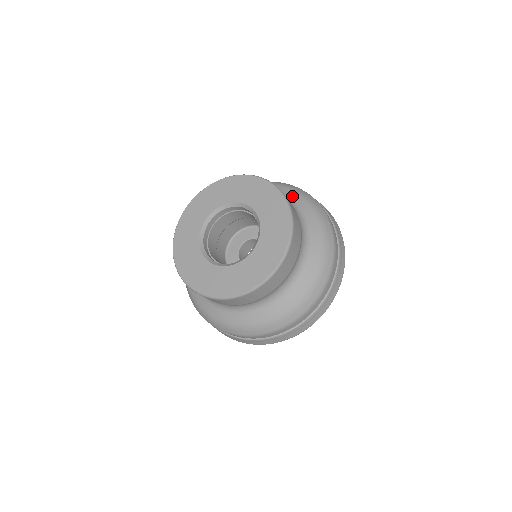
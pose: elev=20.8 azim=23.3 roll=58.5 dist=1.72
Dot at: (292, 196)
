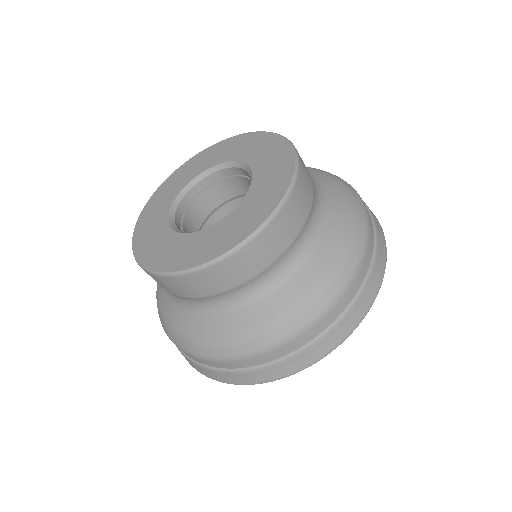
Dot at: occluded
